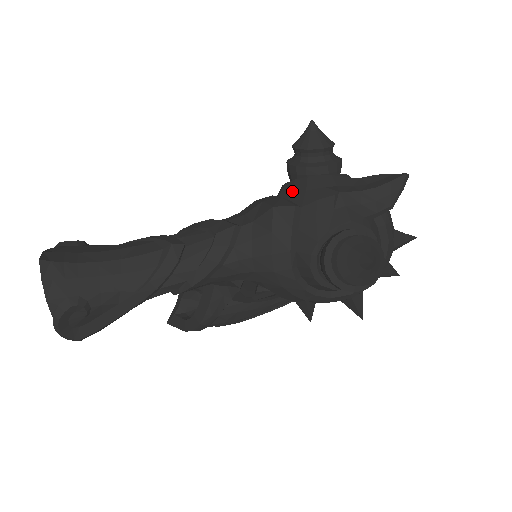
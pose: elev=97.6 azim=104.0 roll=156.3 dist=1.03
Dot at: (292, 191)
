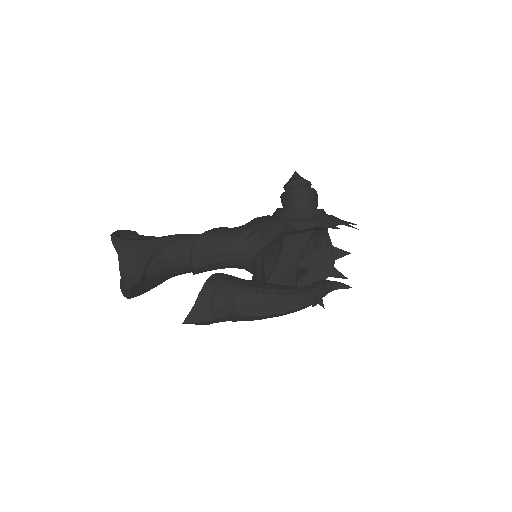
Dot at: occluded
